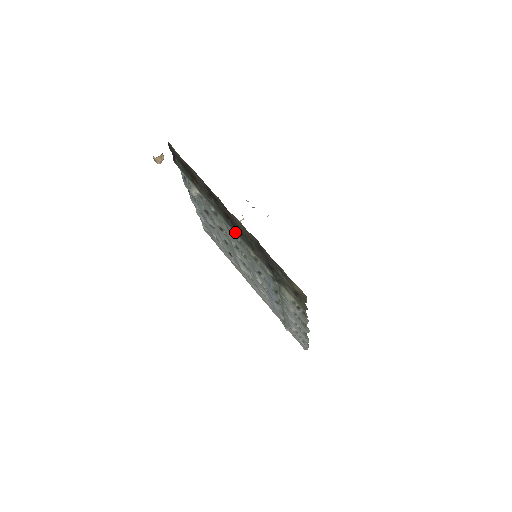
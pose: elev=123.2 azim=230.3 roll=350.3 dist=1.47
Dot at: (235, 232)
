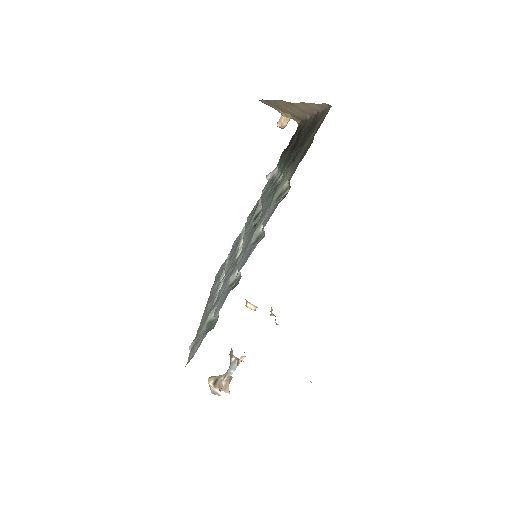
Dot at: occluded
